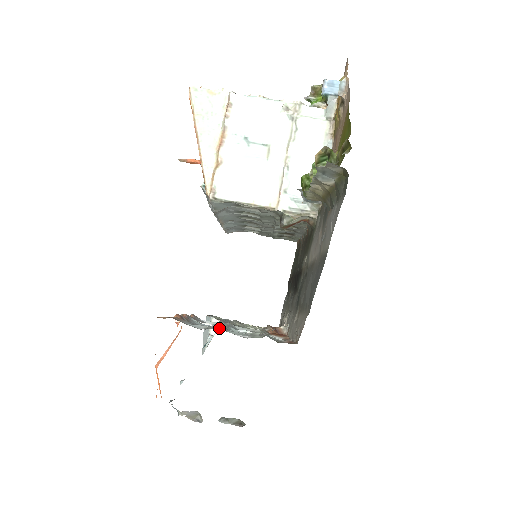
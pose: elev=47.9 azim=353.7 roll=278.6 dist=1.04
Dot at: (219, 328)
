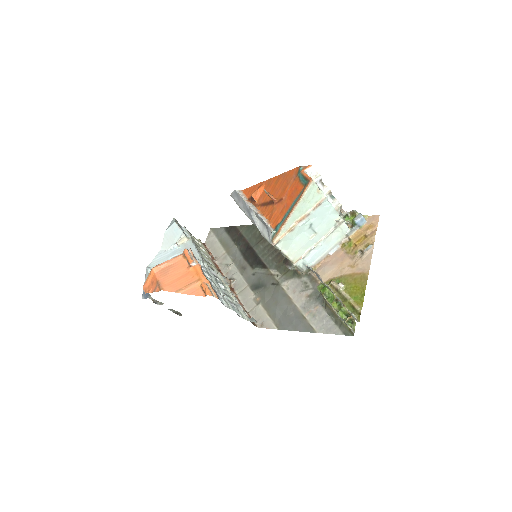
Dot at: (233, 309)
